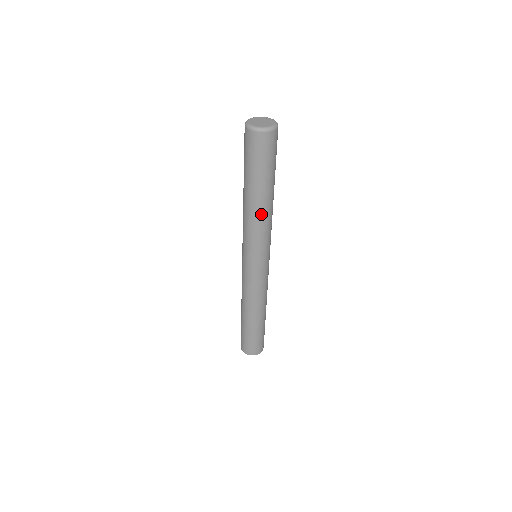
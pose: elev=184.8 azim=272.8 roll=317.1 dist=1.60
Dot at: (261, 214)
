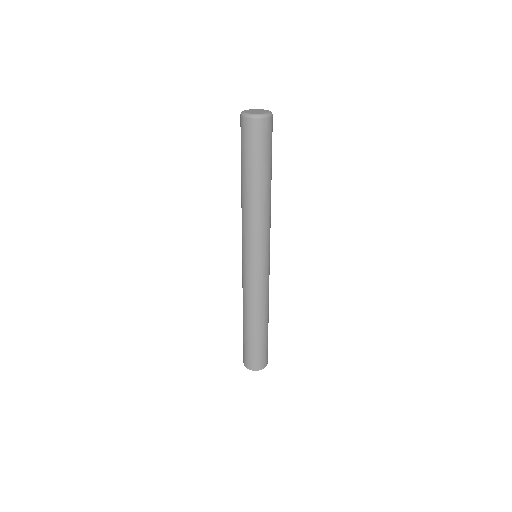
Dot at: (252, 206)
